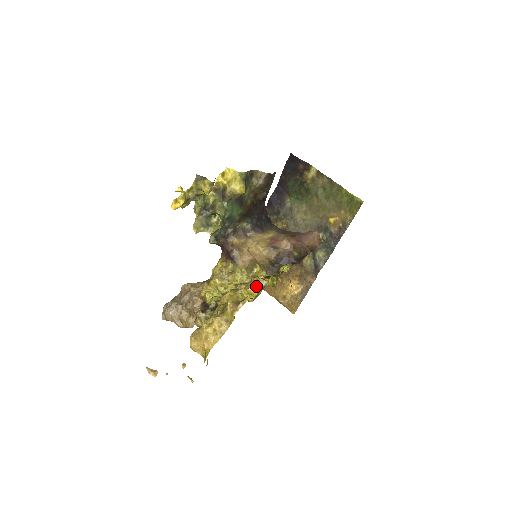
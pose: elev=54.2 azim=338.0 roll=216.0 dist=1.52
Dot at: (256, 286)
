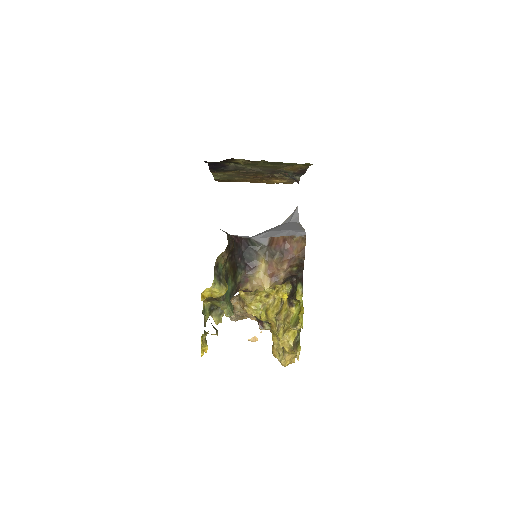
Dot at: occluded
